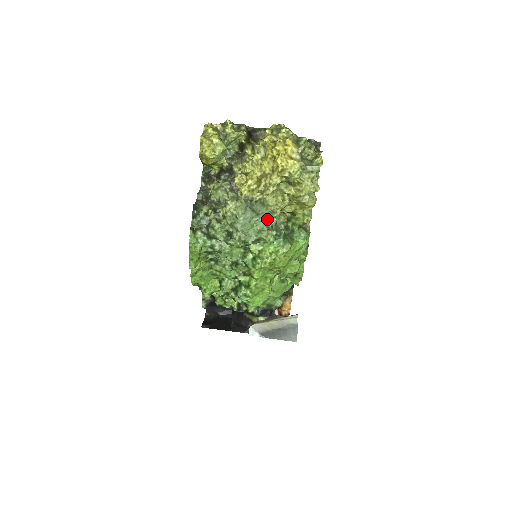
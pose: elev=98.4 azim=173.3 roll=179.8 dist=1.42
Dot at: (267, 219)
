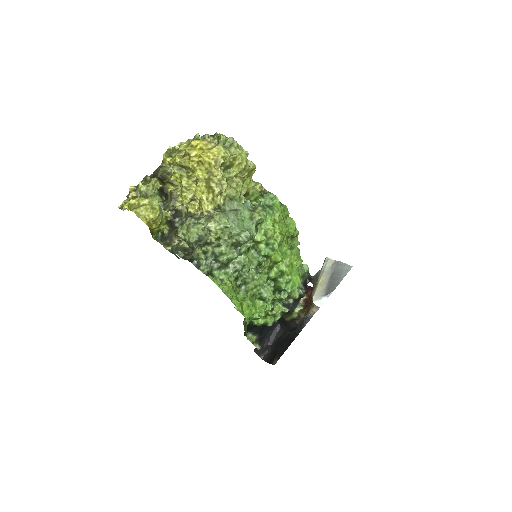
Dot at: occluded
